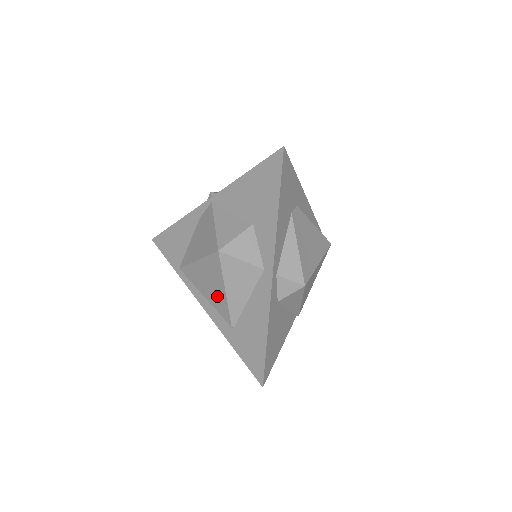
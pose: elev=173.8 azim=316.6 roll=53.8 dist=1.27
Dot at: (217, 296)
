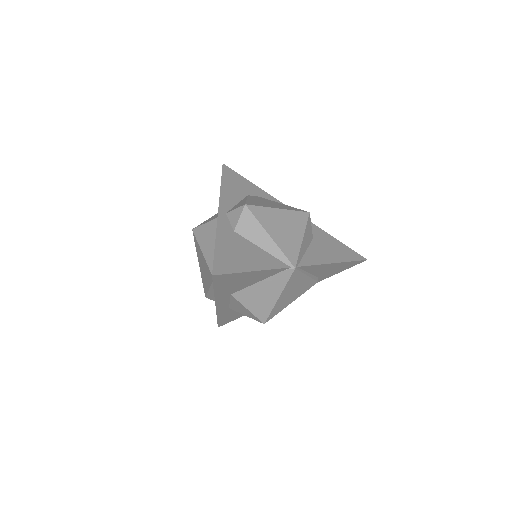
Dot at: (206, 269)
